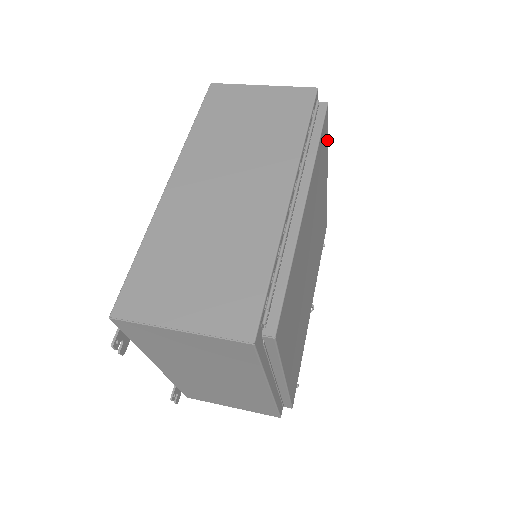
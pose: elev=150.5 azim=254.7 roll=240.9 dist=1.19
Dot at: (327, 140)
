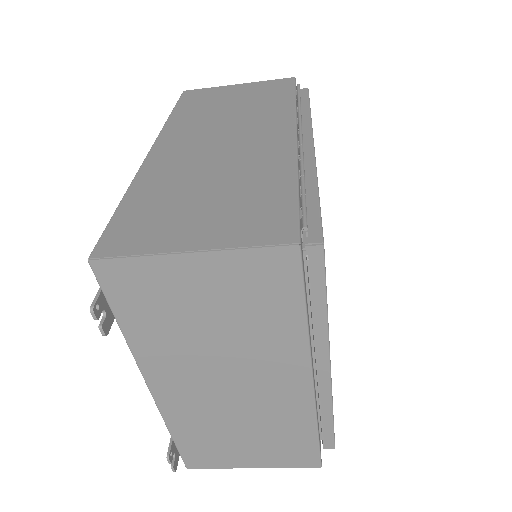
Dot at: occluded
